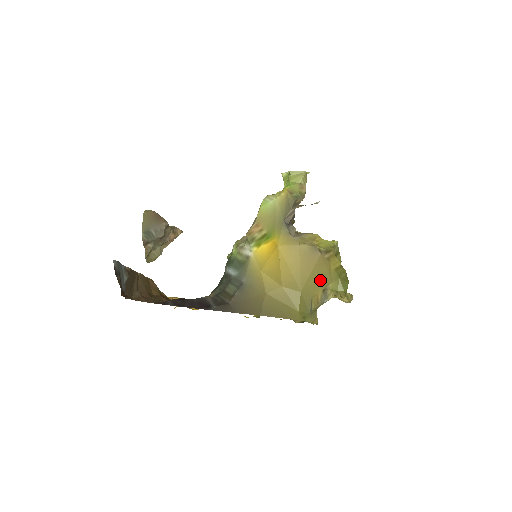
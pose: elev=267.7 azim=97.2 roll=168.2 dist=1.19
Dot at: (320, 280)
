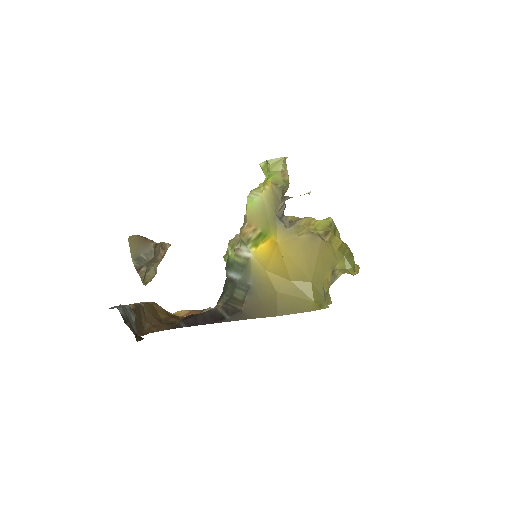
Dot at: (327, 264)
